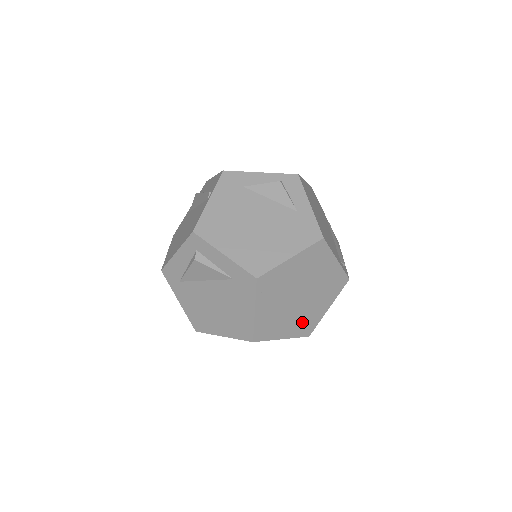
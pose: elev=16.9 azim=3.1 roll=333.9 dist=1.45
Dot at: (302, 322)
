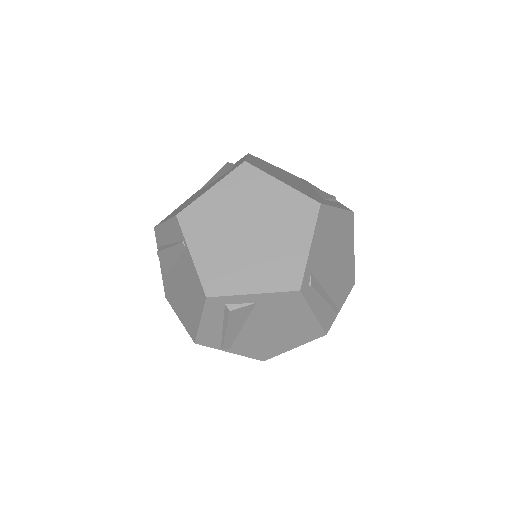
Dot at: (221, 266)
